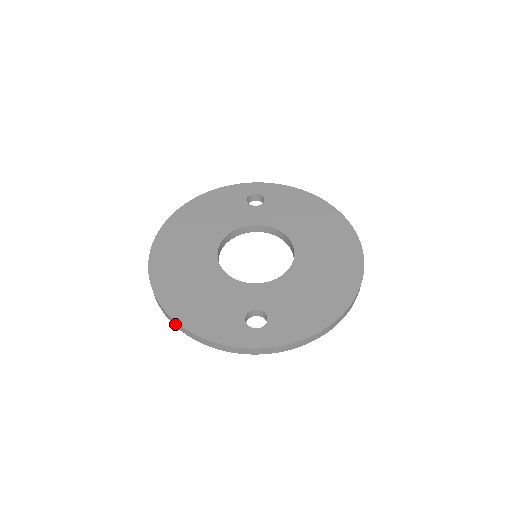
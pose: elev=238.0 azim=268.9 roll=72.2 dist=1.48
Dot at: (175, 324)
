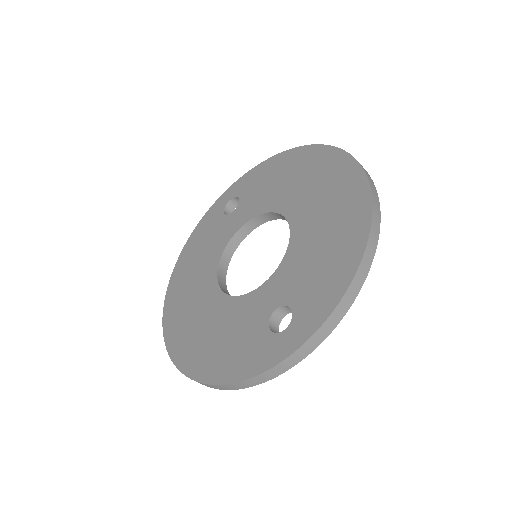
Dot at: (211, 387)
